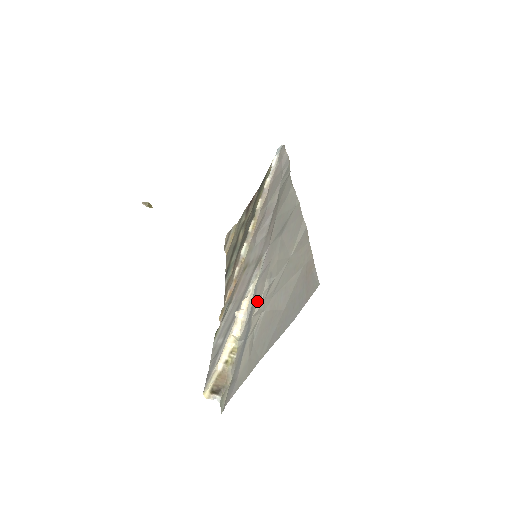
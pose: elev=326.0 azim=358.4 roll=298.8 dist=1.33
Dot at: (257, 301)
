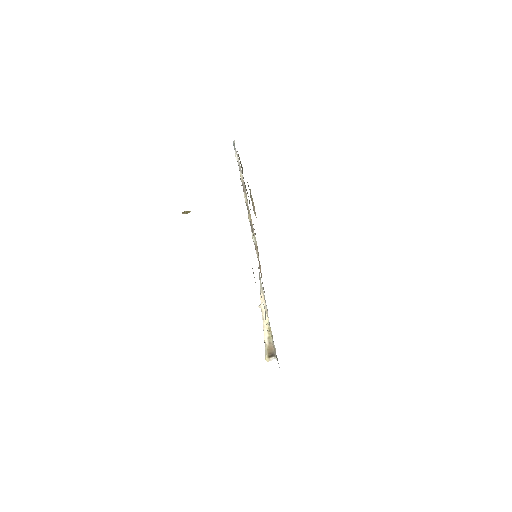
Dot at: occluded
